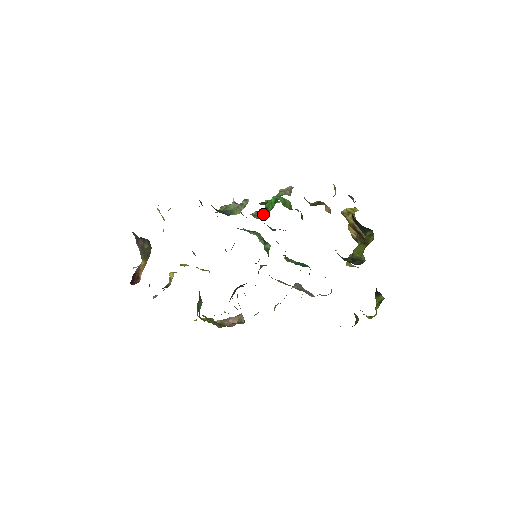
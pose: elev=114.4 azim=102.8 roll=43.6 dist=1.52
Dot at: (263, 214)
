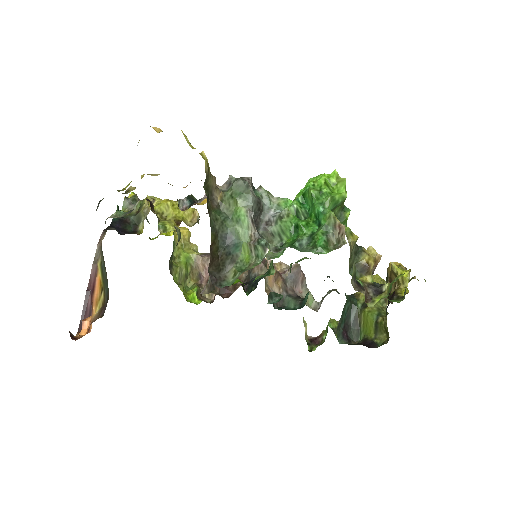
Dot at: (287, 237)
